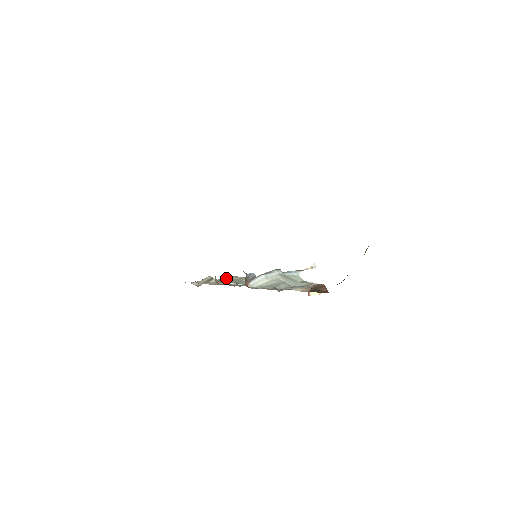
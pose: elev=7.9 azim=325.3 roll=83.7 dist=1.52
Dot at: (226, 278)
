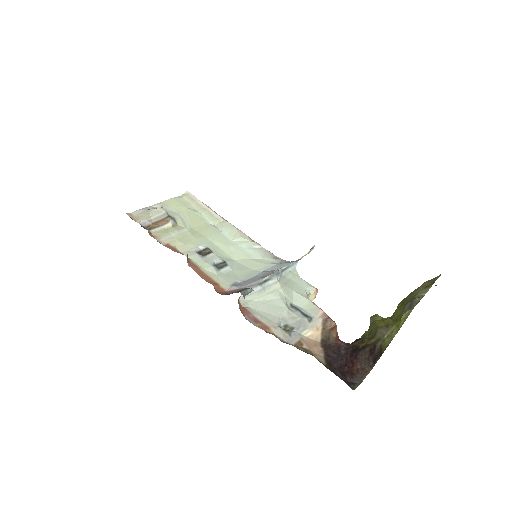
Dot at: (179, 198)
